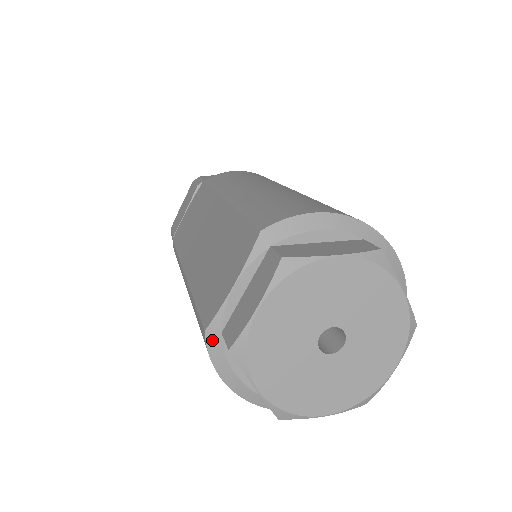
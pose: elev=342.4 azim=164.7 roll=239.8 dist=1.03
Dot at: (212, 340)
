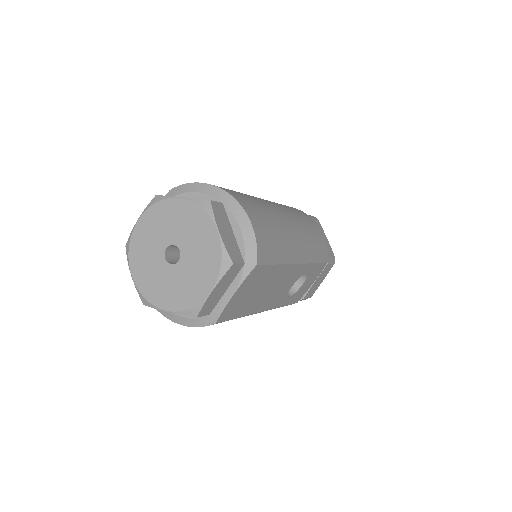
Dot at: occluded
